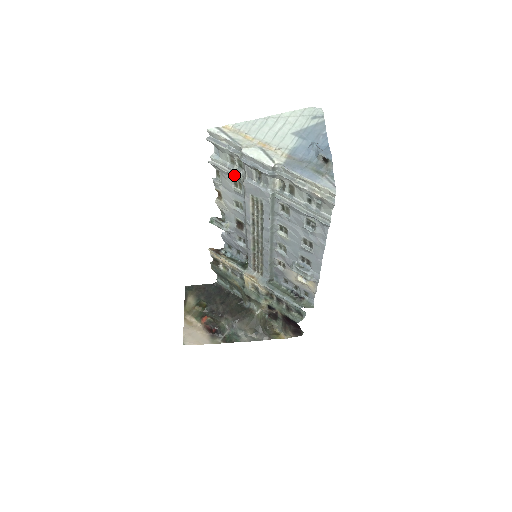
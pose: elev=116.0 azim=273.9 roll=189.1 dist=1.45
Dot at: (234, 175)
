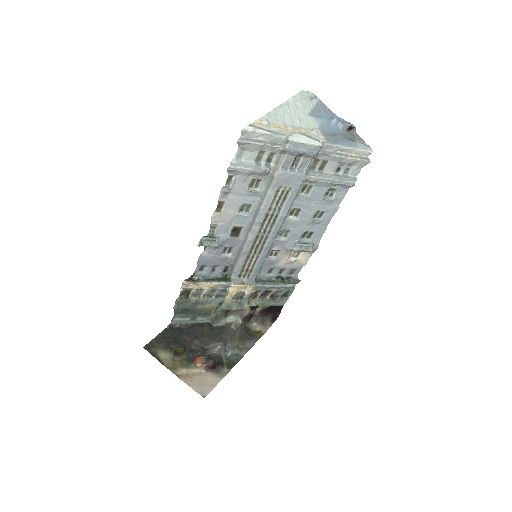
Dot at: (262, 172)
